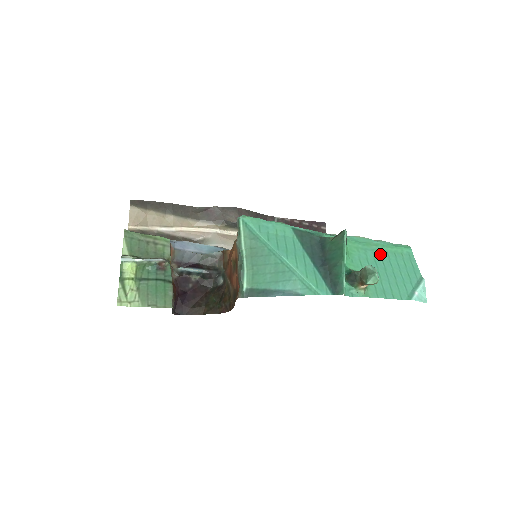
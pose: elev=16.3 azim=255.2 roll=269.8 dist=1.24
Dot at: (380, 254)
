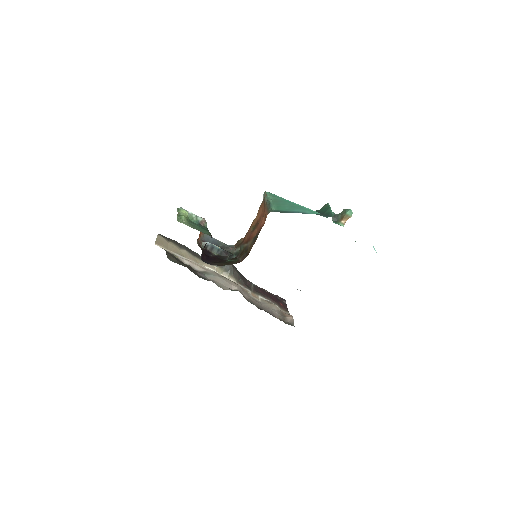
Dot at: occluded
